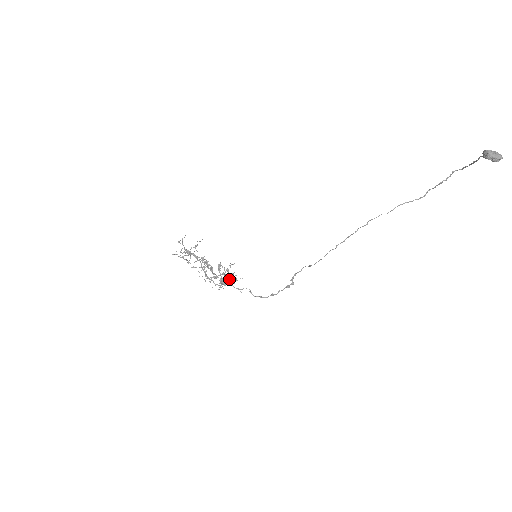
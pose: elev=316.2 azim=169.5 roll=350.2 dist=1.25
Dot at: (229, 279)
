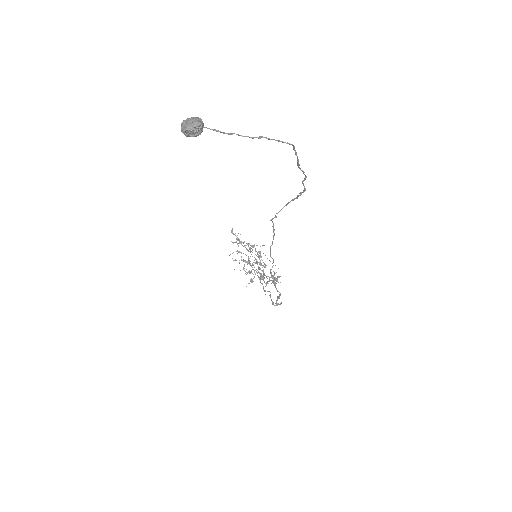
Dot at: occluded
